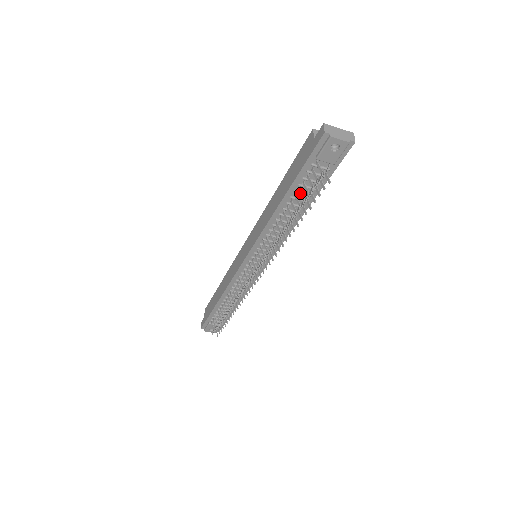
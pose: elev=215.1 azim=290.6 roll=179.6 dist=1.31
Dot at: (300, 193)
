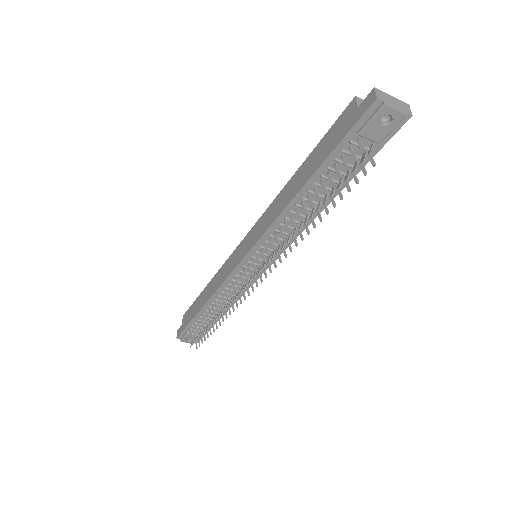
Dot at: (329, 179)
